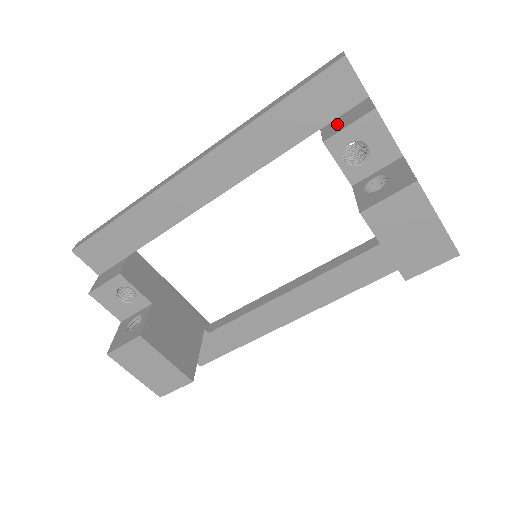
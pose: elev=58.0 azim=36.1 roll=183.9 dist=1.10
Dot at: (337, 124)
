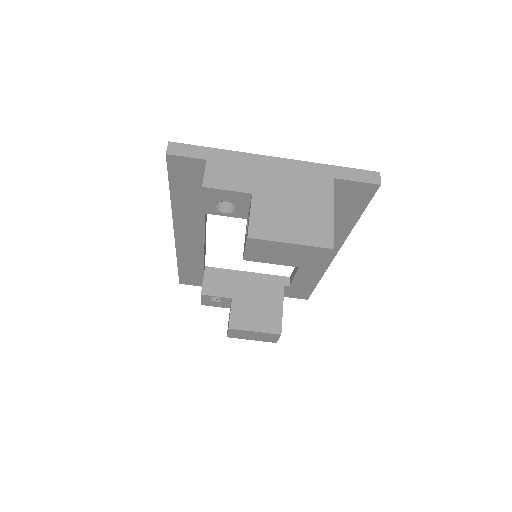
Dot at: occluded
